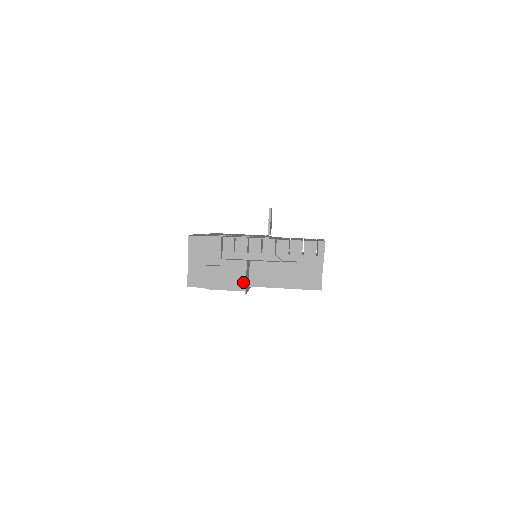
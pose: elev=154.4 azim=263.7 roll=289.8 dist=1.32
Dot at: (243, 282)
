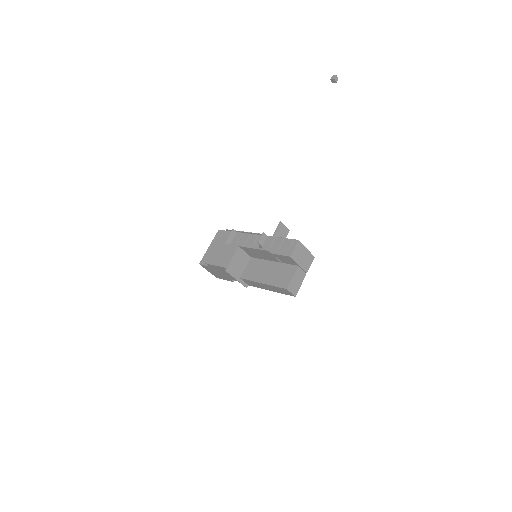
Dot at: (229, 261)
